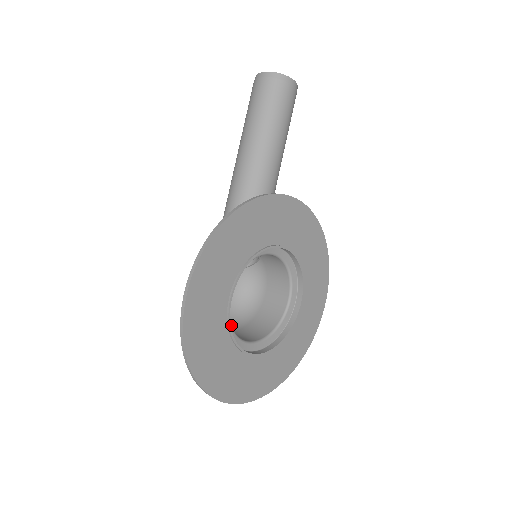
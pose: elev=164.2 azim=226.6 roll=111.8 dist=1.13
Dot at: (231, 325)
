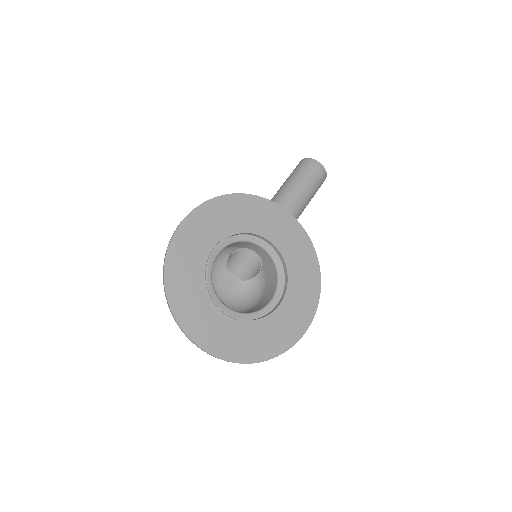
Dot at: (211, 276)
